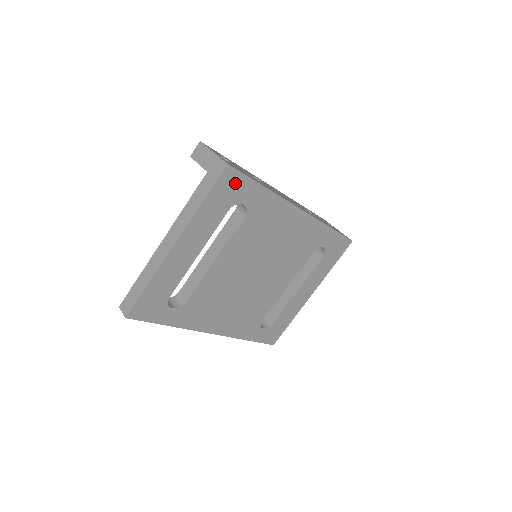
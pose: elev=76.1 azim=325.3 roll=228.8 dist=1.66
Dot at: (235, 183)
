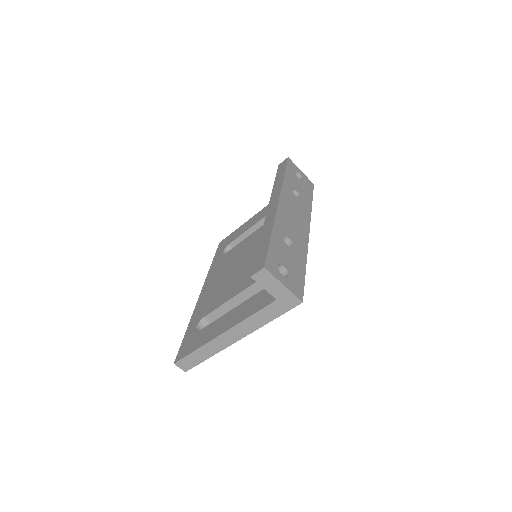
Dot at: occluded
